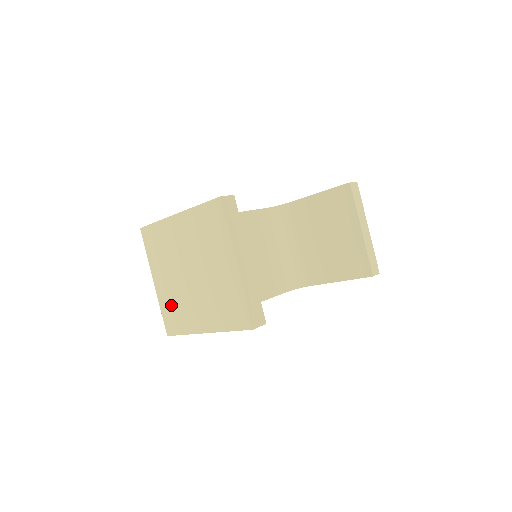
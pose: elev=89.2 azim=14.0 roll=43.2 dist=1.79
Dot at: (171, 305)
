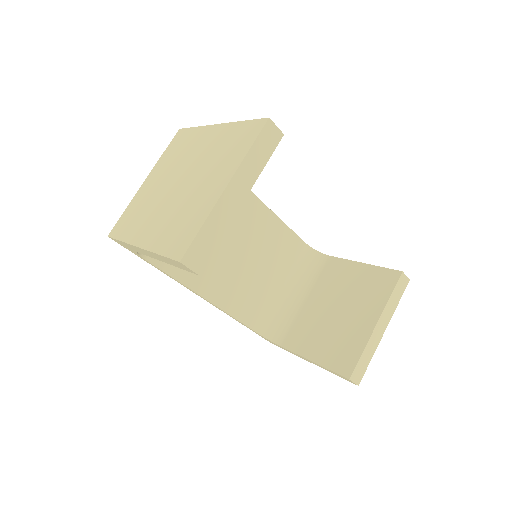
Dot at: (137, 207)
